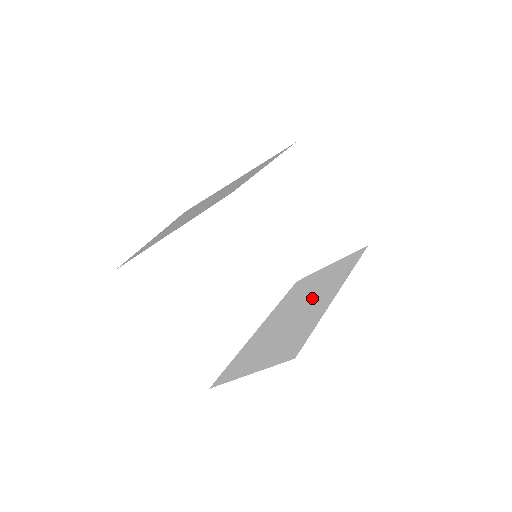
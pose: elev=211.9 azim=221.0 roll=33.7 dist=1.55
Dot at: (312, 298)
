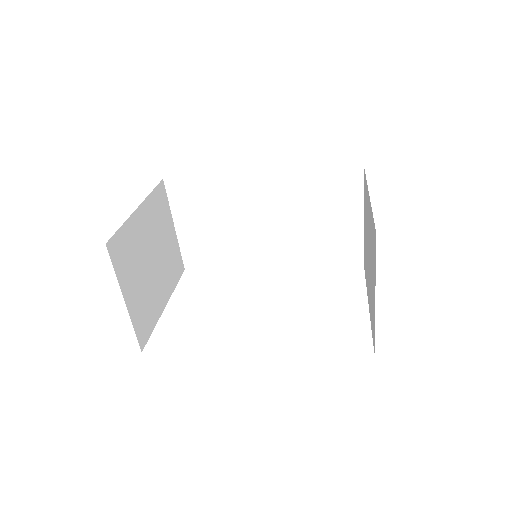
Dot at: occluded
